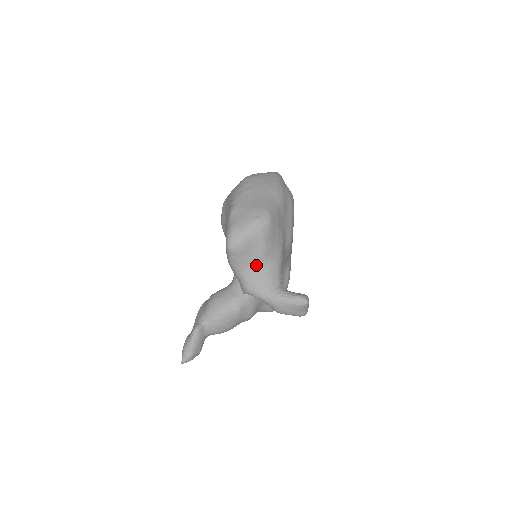
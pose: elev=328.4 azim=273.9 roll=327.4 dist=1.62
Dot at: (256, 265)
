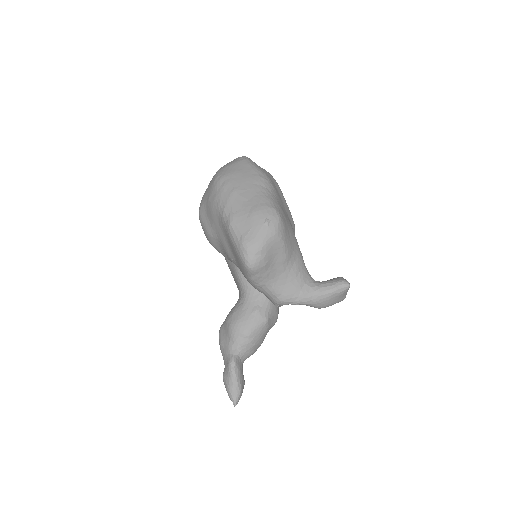
Dot at: (282, 272)
